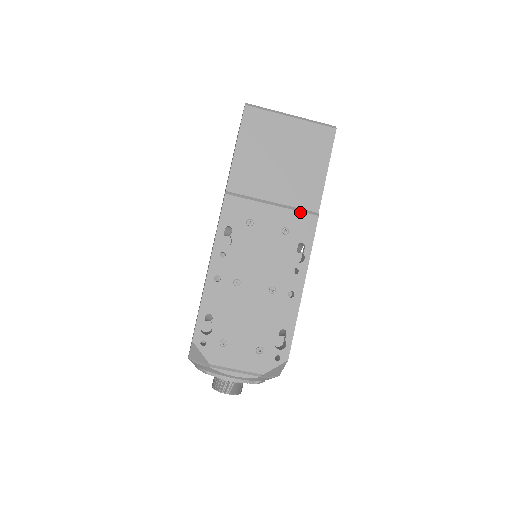
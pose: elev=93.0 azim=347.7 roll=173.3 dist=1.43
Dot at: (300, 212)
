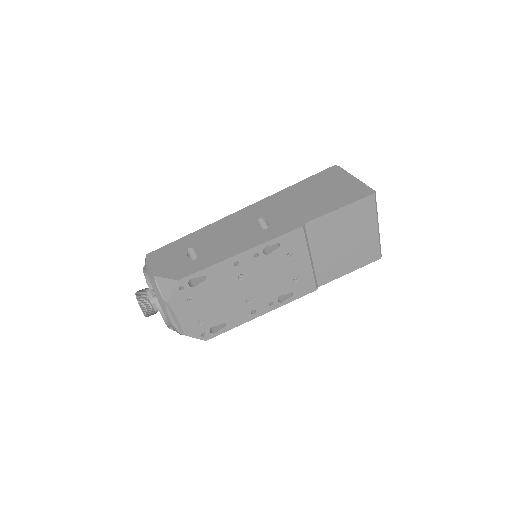
Dot at: (314, 278)
